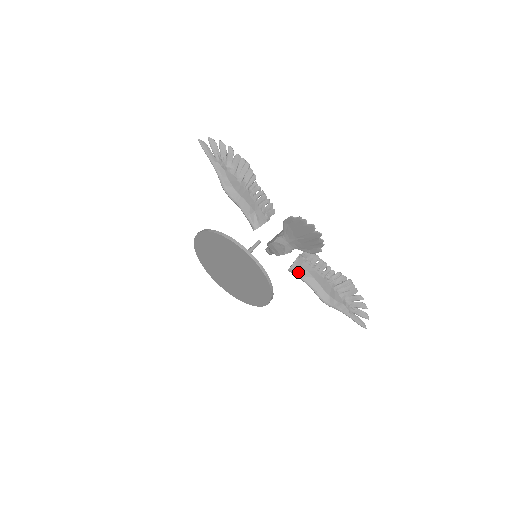
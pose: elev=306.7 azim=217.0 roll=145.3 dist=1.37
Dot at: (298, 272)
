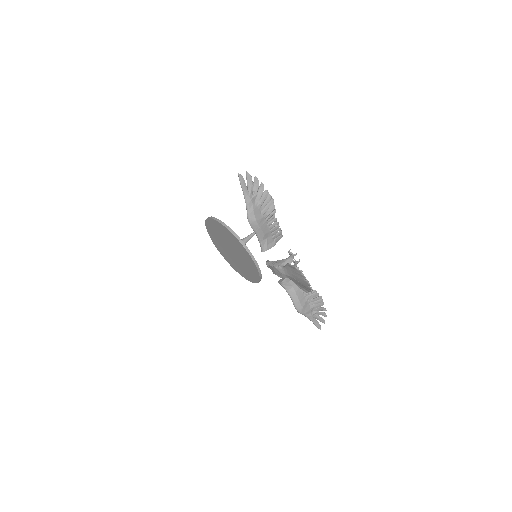
Dot at: (285, 286)
